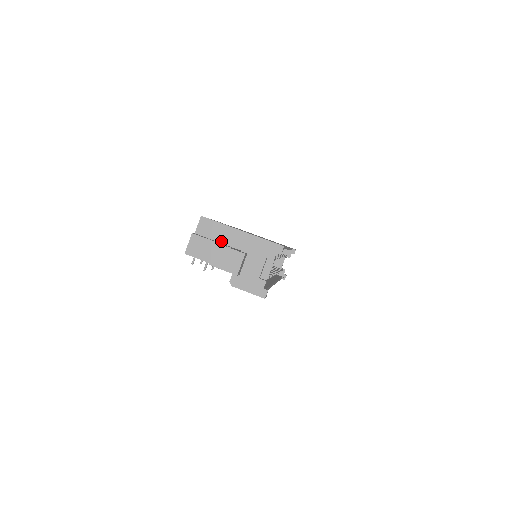
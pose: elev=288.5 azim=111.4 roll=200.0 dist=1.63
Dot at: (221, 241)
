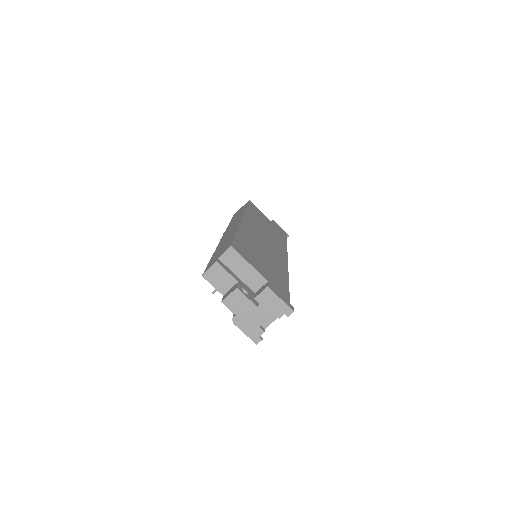
Dot at: (239, 276)
